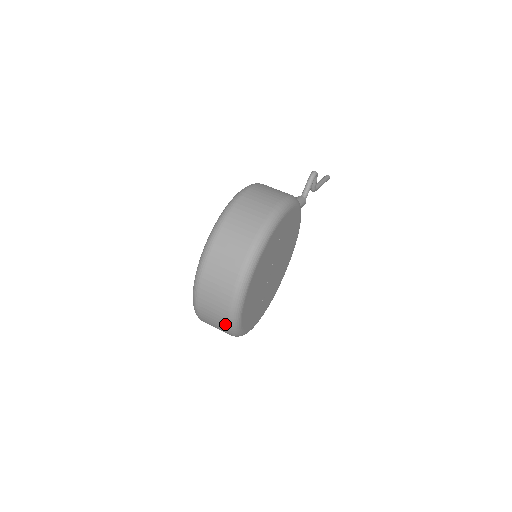
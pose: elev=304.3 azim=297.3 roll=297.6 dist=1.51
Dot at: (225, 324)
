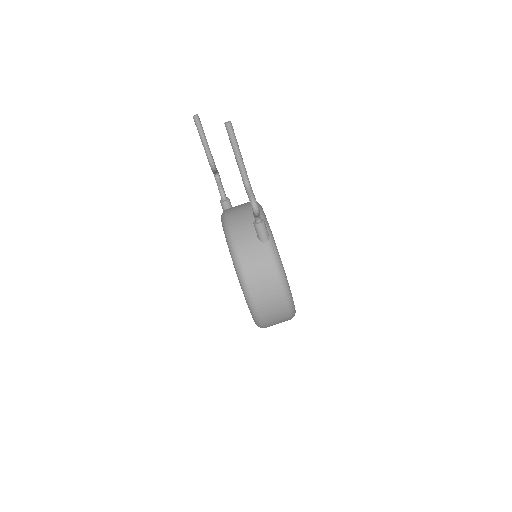
Dot at: occluded
